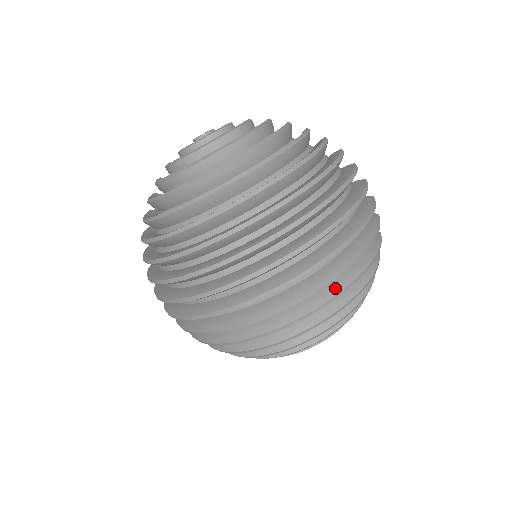
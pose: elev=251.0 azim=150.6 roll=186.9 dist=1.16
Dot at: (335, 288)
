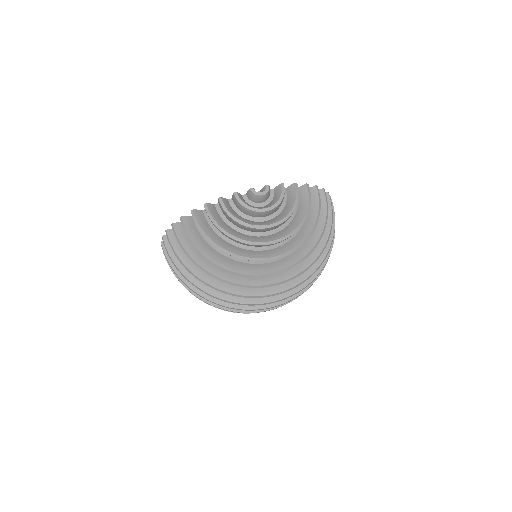
Dot at: occluded
